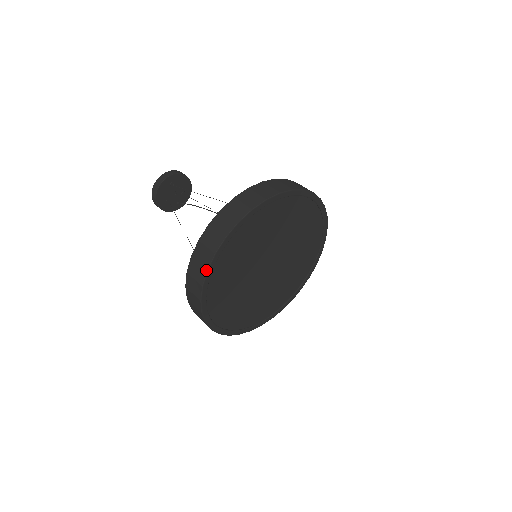
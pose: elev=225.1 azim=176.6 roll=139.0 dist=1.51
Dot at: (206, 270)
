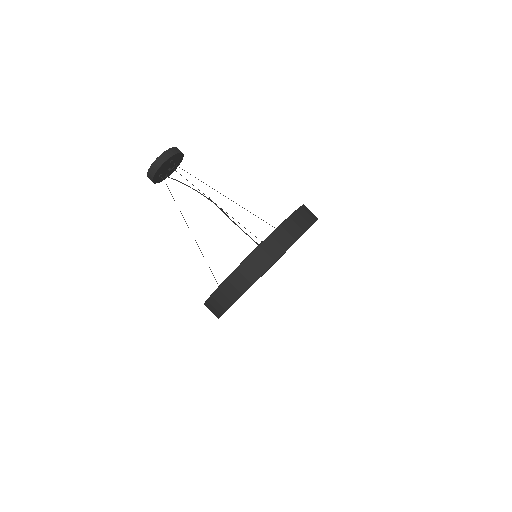
Dot at: (252, 284)
